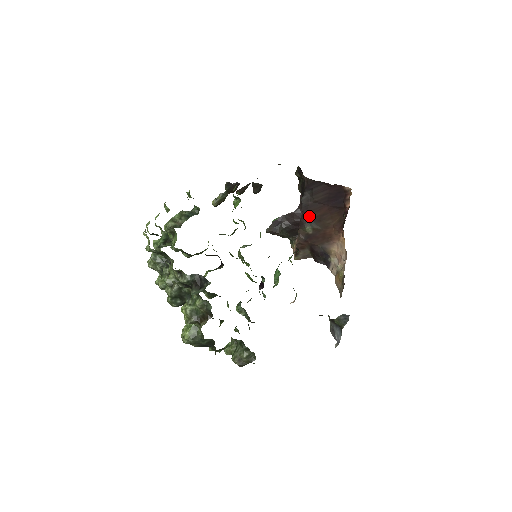
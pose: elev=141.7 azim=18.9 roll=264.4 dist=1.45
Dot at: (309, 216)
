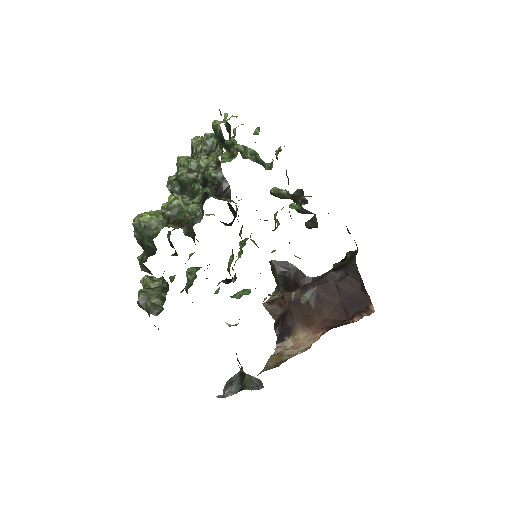
Dot at: (319, 289)
